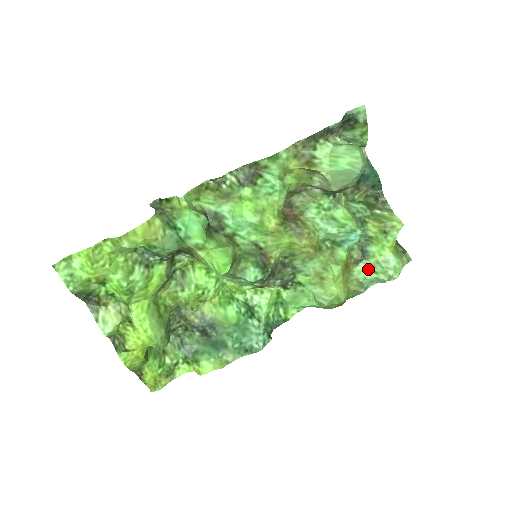
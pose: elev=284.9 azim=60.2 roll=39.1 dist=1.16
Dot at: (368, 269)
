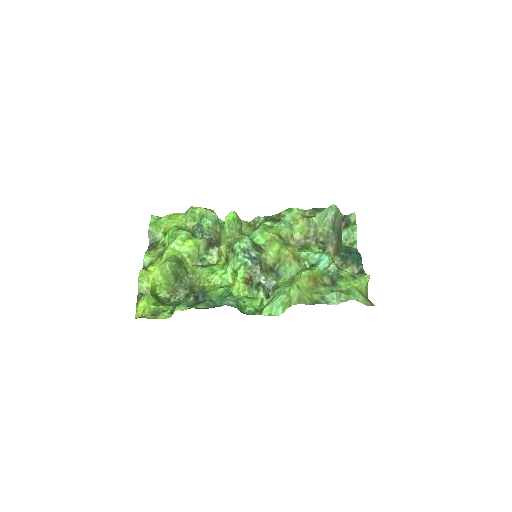
Dot at: (332, 290)
